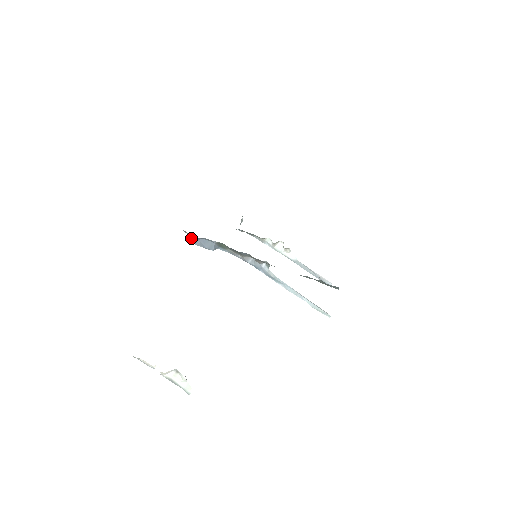
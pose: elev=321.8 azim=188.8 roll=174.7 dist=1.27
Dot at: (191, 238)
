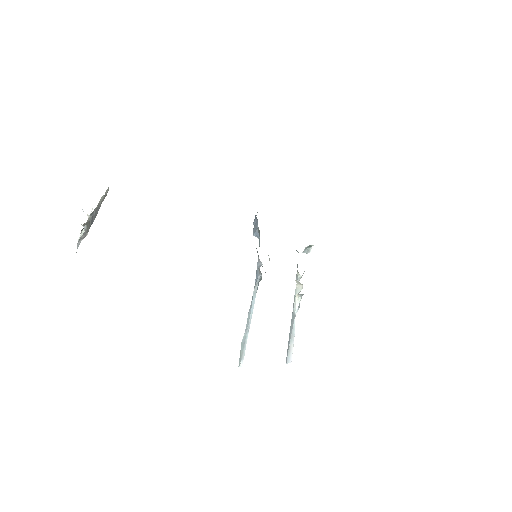
Dot at: (256, 215)
